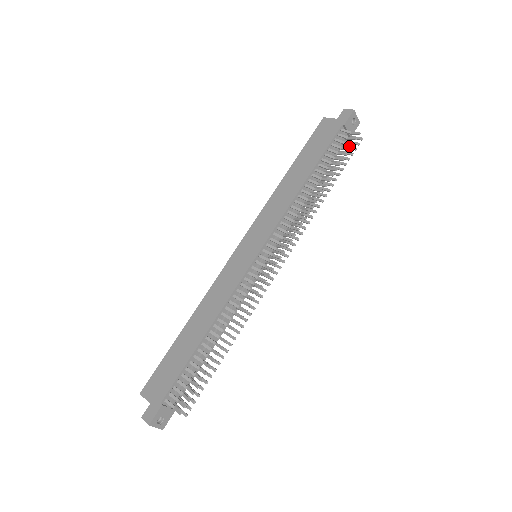
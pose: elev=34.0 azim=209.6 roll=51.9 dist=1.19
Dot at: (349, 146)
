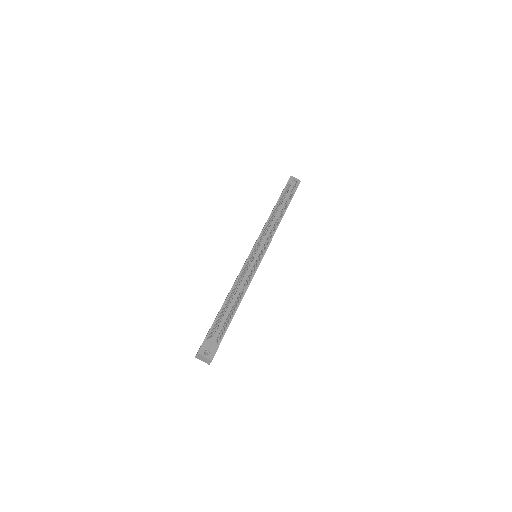
Dot at: (293, 187)
